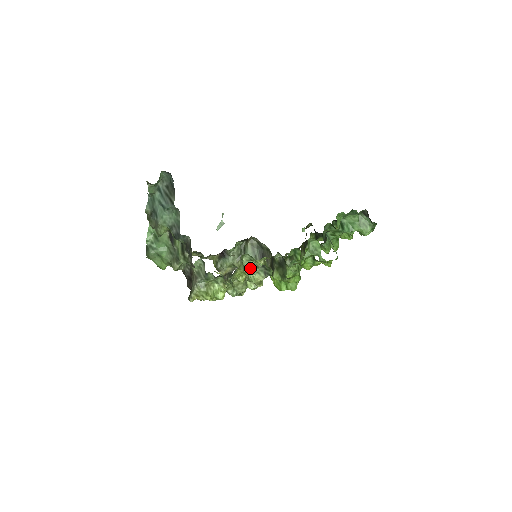
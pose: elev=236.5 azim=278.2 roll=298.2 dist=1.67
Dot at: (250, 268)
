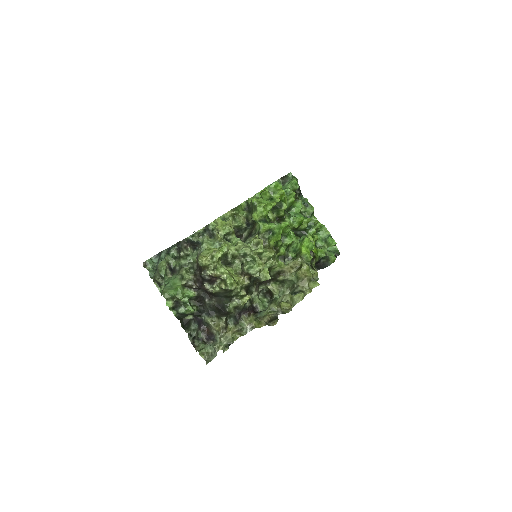
Dot at: (228, 221)
